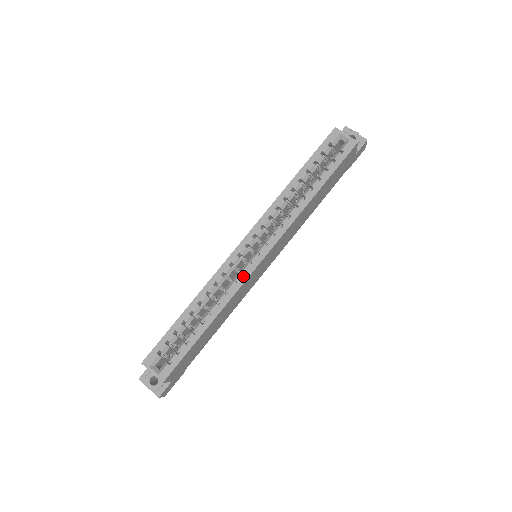
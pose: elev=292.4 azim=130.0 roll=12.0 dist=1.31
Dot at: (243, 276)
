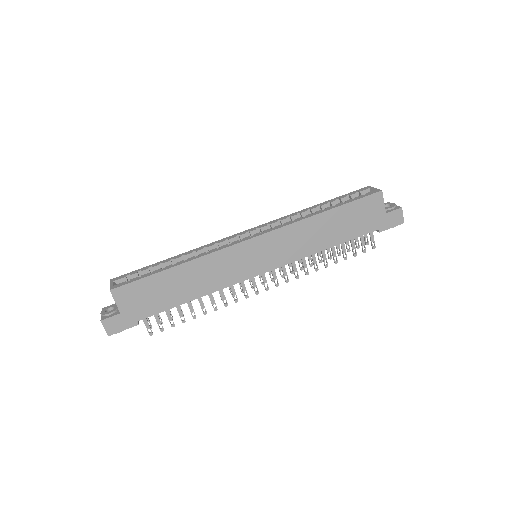
Dot at: (229, 245)
